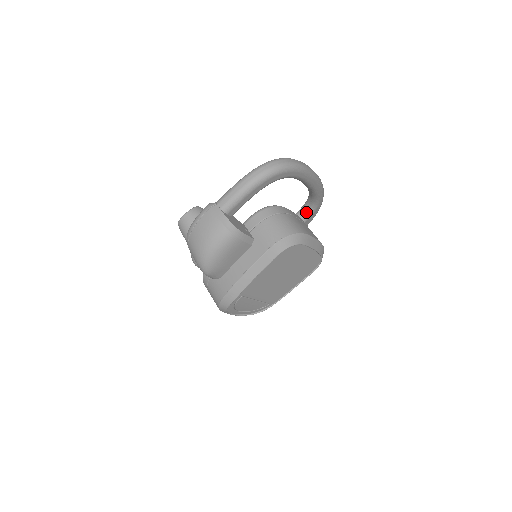
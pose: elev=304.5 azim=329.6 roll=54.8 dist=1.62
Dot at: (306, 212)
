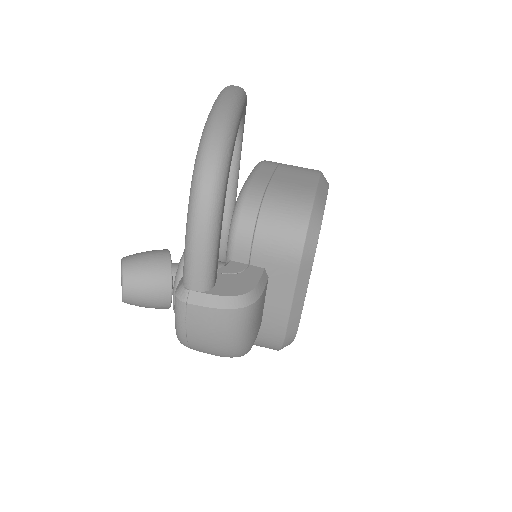
Dot at: occluded
